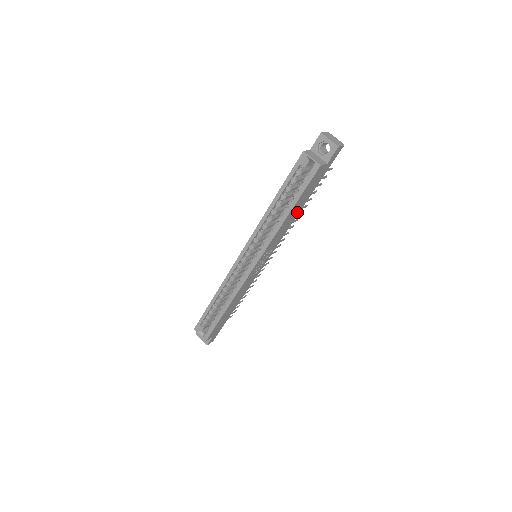
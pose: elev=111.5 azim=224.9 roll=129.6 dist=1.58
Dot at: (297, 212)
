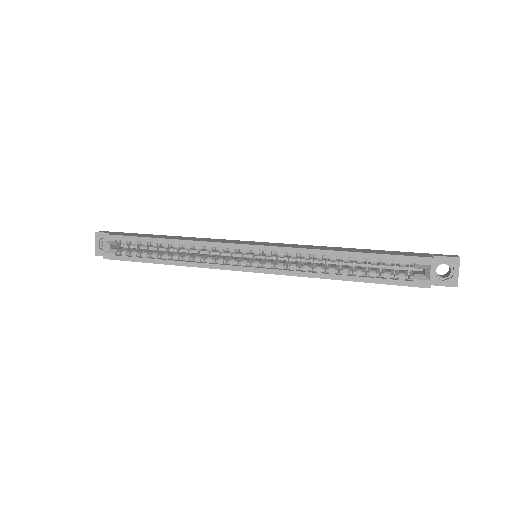
Dot at: occluded
